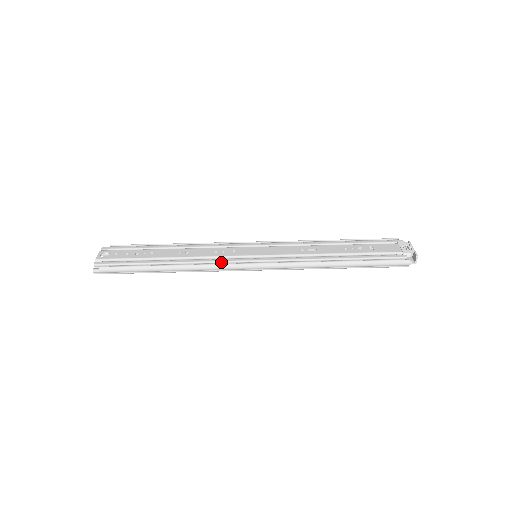
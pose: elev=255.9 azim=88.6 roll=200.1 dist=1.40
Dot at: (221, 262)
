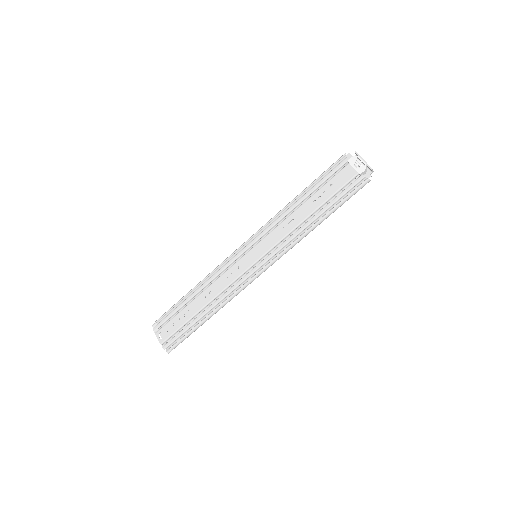
Dot at: (240, 285)
